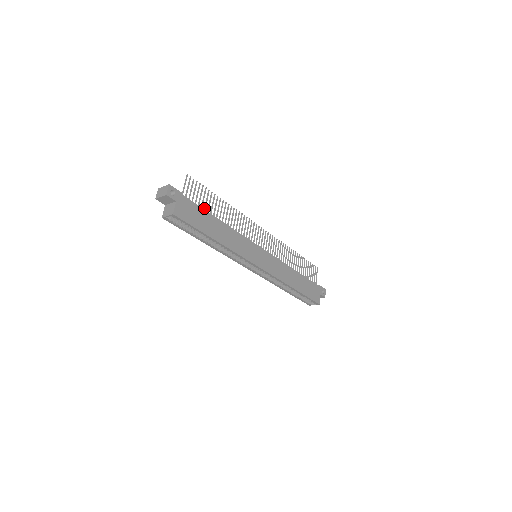
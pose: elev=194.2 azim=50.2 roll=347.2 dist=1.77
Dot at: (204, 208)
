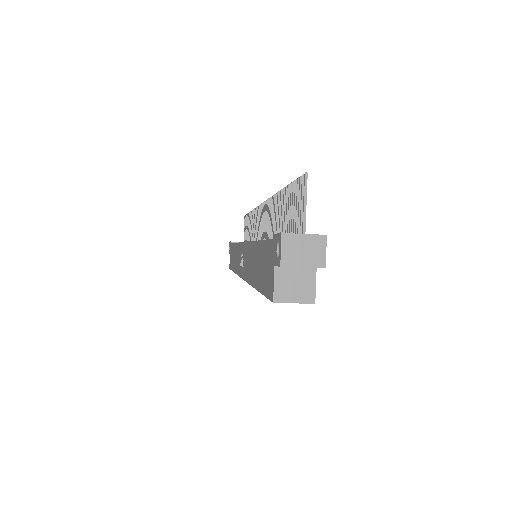
Dot at: (288, 232)
